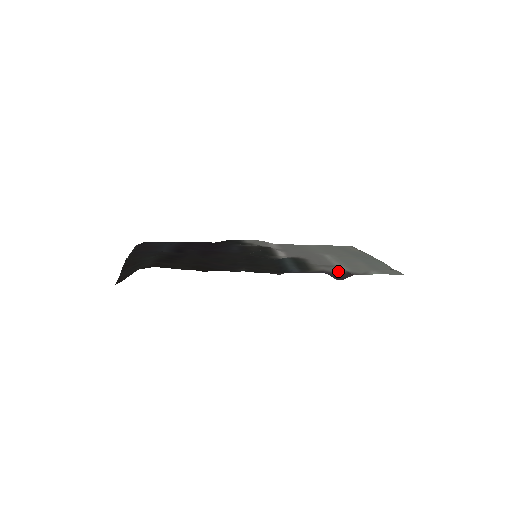
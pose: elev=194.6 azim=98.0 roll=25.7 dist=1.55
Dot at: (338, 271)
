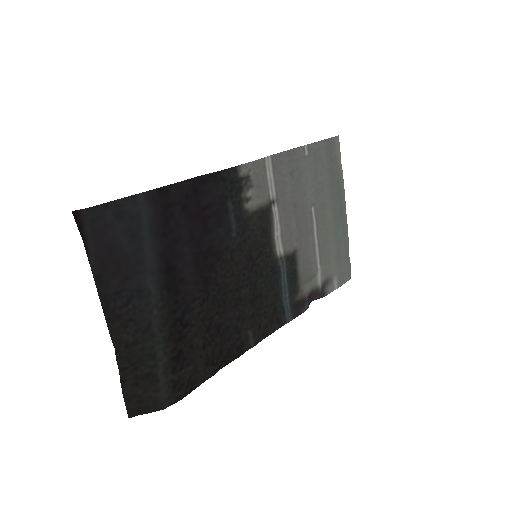
Dot at: (315, 284)
